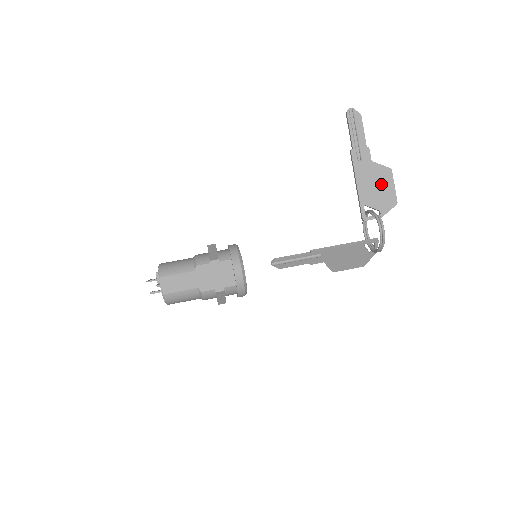
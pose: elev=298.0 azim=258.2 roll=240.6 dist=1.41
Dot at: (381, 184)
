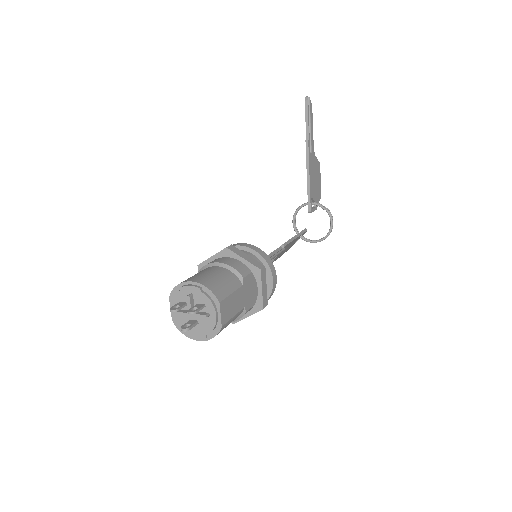
Dot at: (317, 177)
